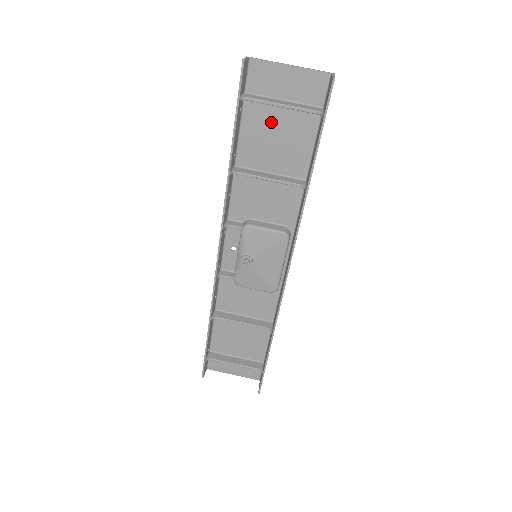
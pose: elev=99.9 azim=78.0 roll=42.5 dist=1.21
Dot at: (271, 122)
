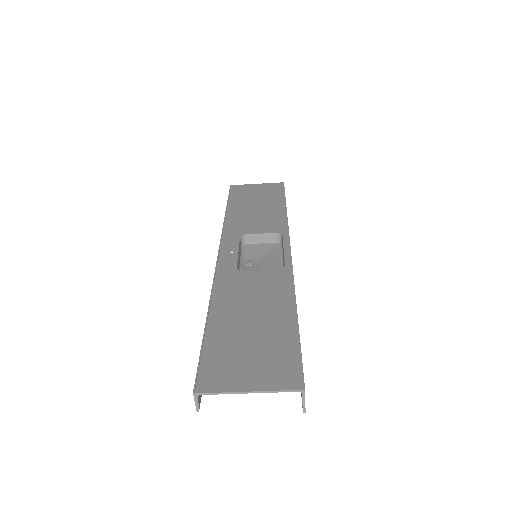
Dot at: (241, 344)
